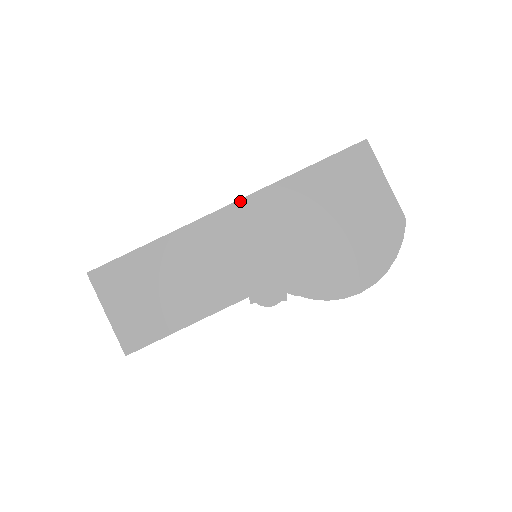
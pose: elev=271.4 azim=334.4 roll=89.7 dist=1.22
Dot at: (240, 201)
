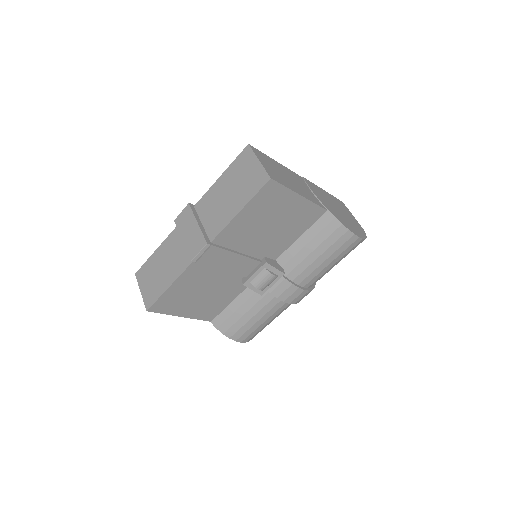
Dot at: occluded
